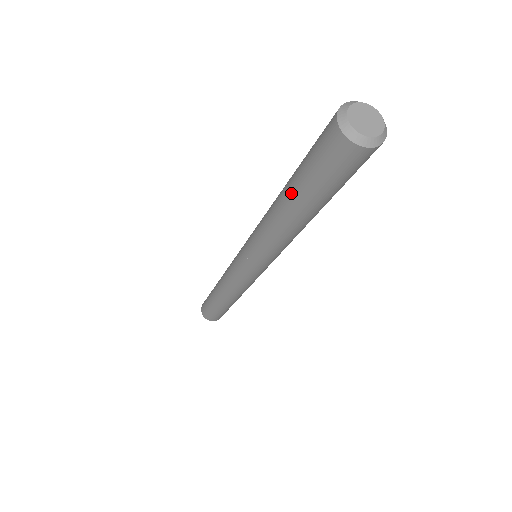
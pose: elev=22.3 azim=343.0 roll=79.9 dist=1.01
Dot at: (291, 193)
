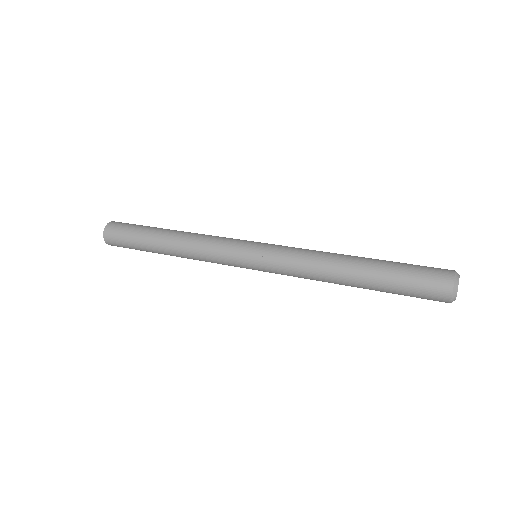
Dot at: occluded
